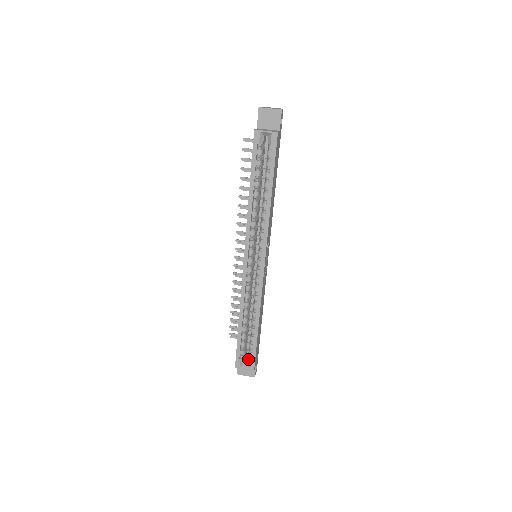
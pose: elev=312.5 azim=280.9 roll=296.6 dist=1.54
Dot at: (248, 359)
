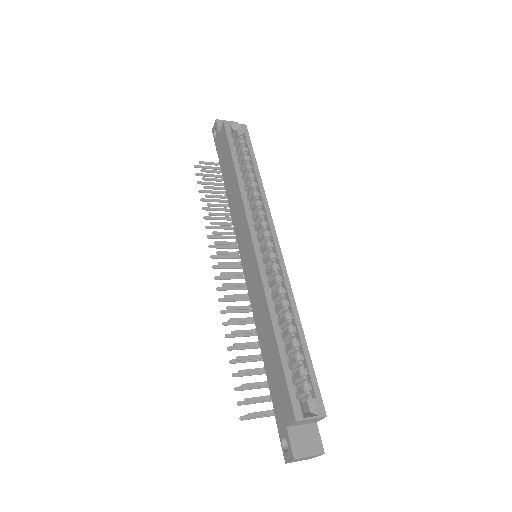
Dot at: (308, 399)
